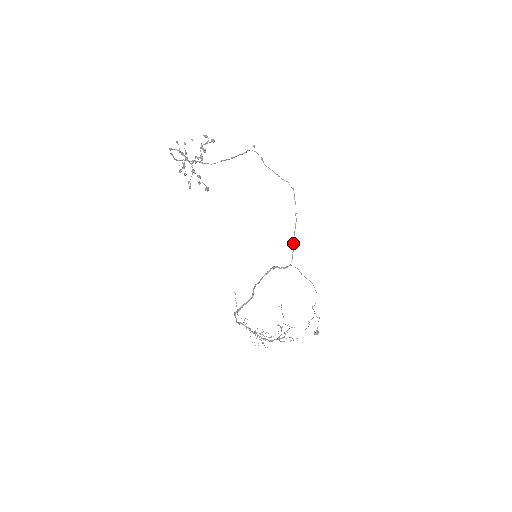
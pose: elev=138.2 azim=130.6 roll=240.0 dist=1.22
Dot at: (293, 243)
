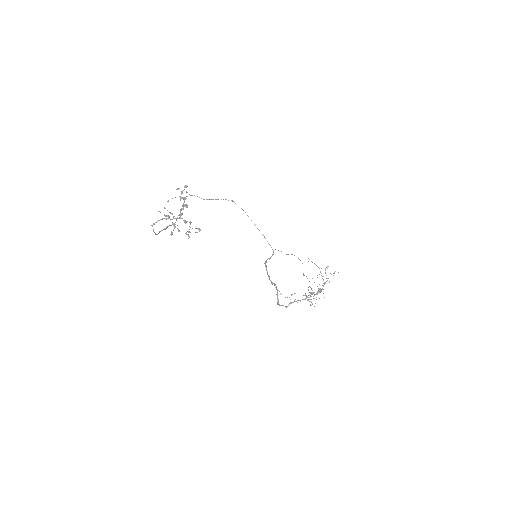
Dot at: occluded
